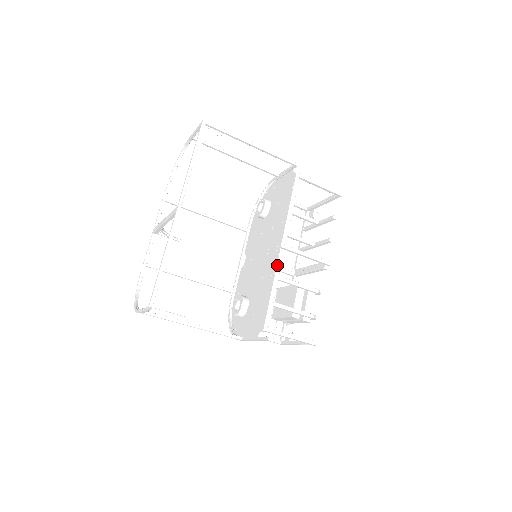
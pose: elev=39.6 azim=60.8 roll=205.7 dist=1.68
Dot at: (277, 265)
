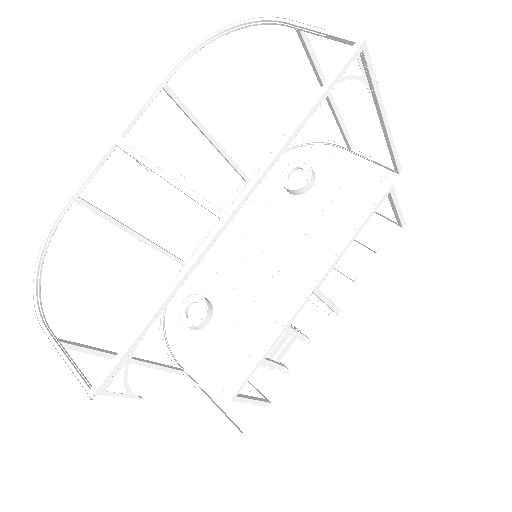
Dot at: (293, 316)
